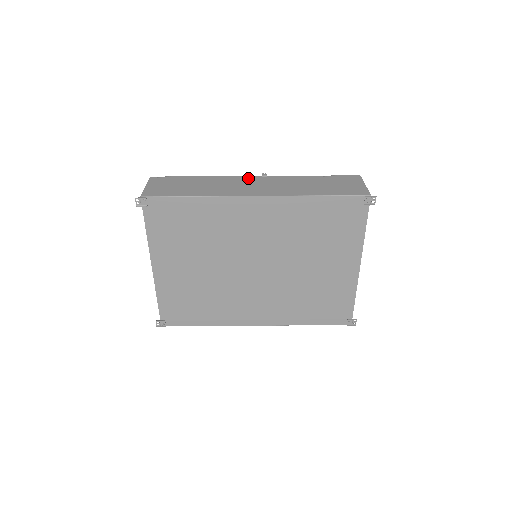
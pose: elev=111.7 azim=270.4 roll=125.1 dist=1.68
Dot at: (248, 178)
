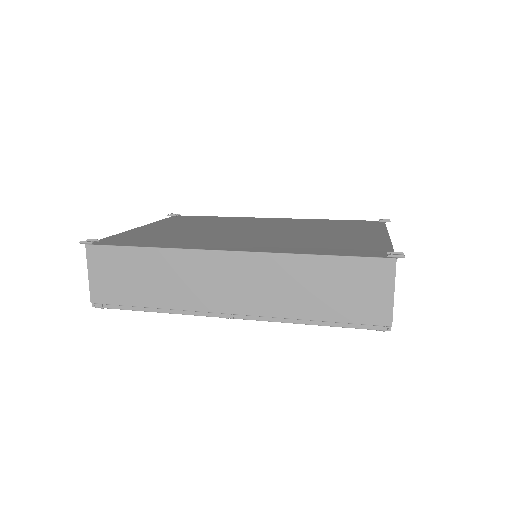
Dot at: occluded
